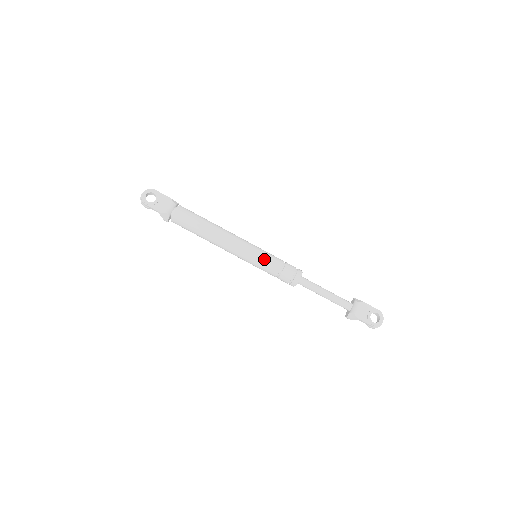
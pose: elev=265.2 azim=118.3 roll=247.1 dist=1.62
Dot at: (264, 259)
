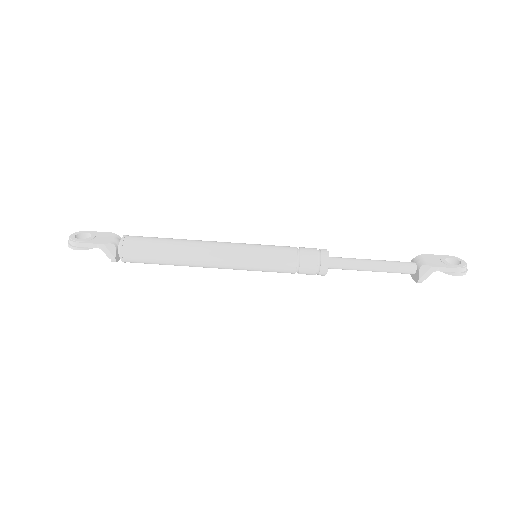
Dot at: (269, 248)
